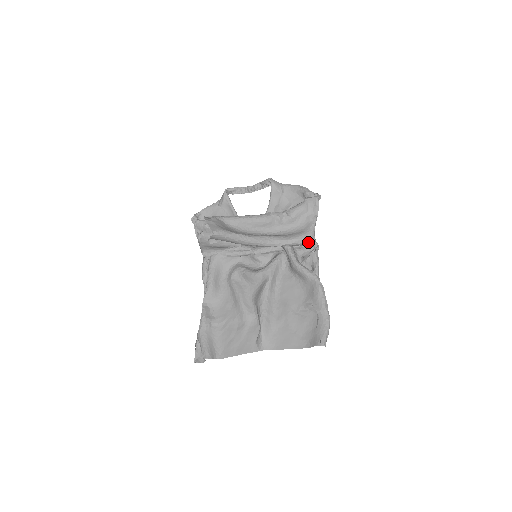
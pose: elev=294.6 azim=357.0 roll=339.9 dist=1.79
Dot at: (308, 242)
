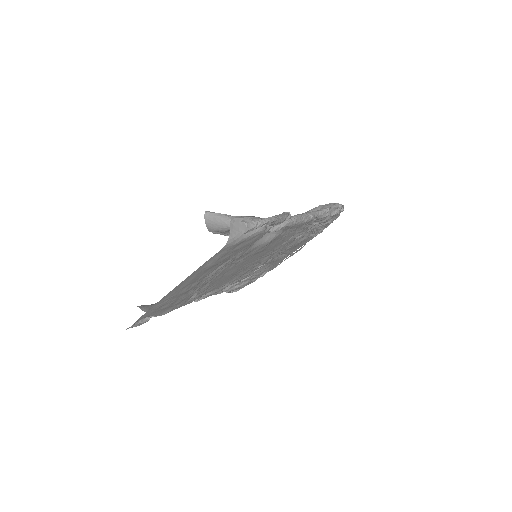
Dot at: occluded
